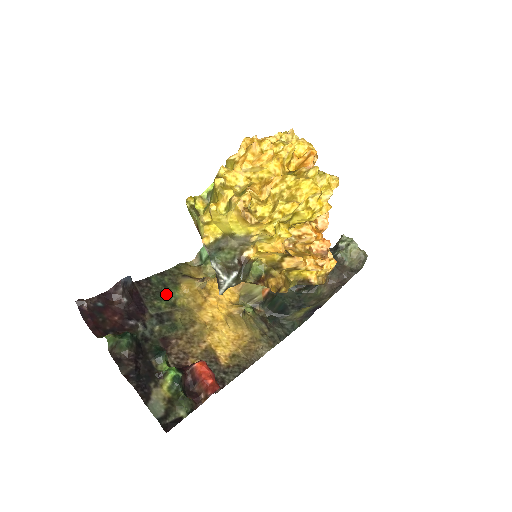
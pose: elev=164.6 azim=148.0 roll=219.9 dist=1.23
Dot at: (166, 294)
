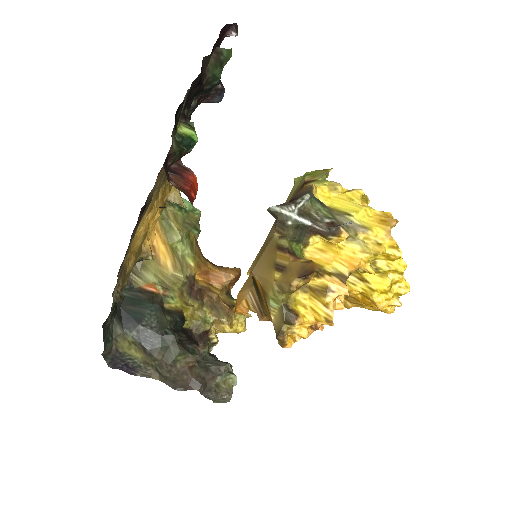
Dot at: occluded
